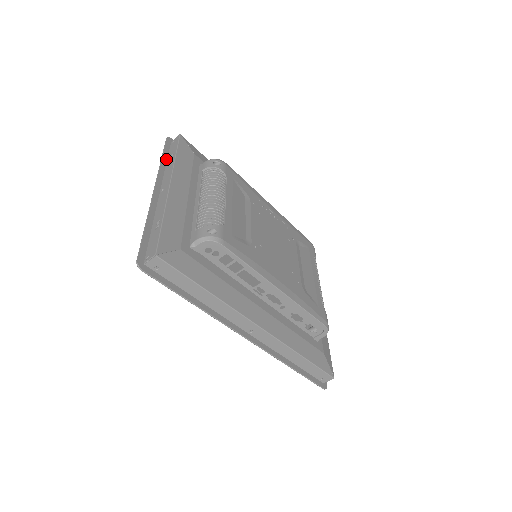
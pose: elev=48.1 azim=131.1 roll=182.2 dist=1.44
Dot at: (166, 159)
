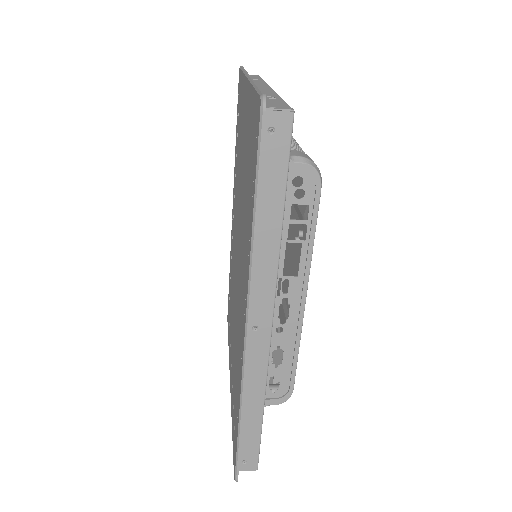
Dot at: occluded
